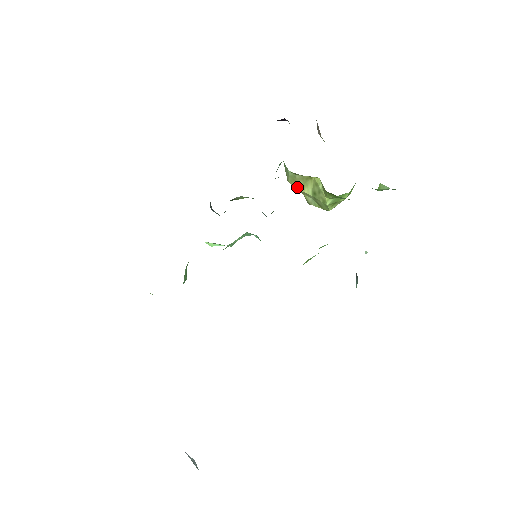
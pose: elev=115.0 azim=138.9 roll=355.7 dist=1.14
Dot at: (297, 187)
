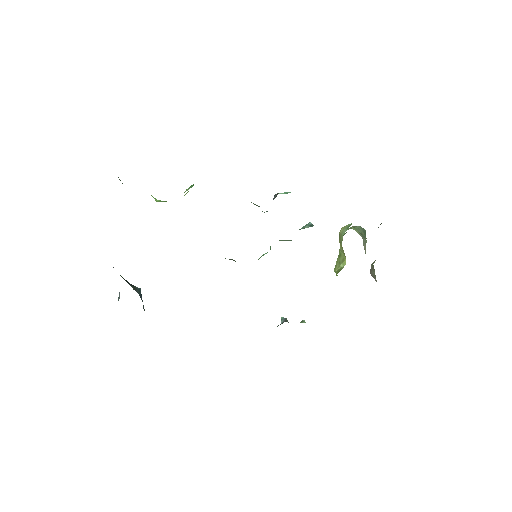
Dot at: occluded
